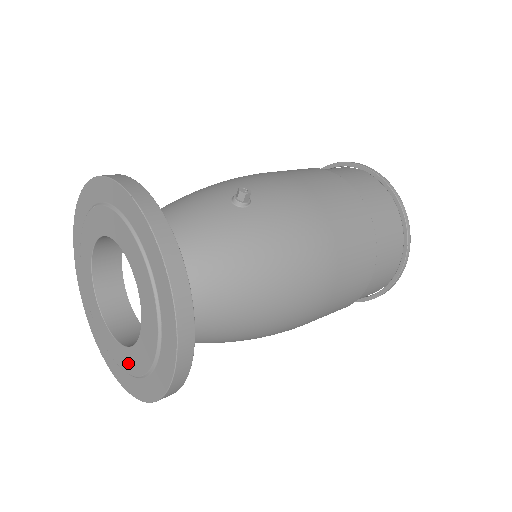
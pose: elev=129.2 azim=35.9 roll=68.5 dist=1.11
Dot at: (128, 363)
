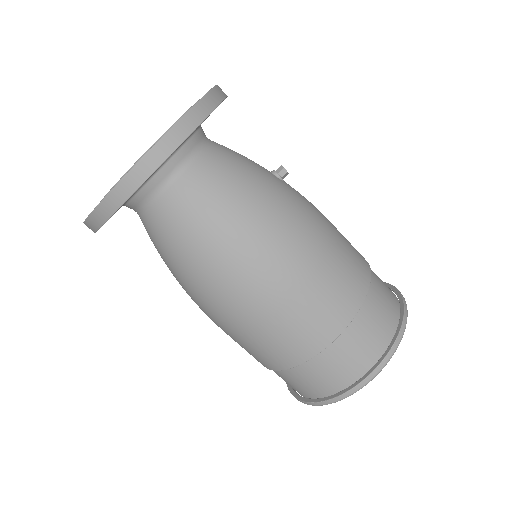
Dot at: occluded
